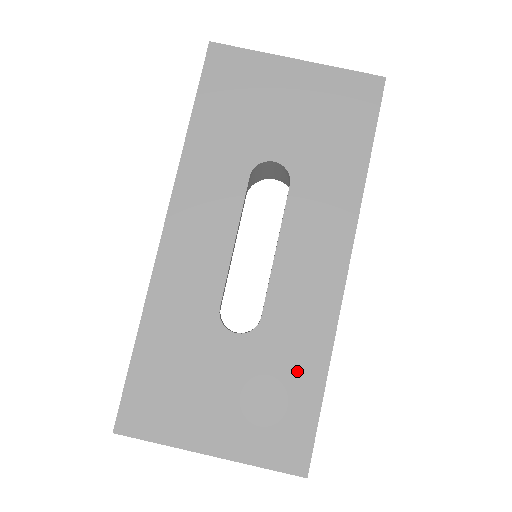
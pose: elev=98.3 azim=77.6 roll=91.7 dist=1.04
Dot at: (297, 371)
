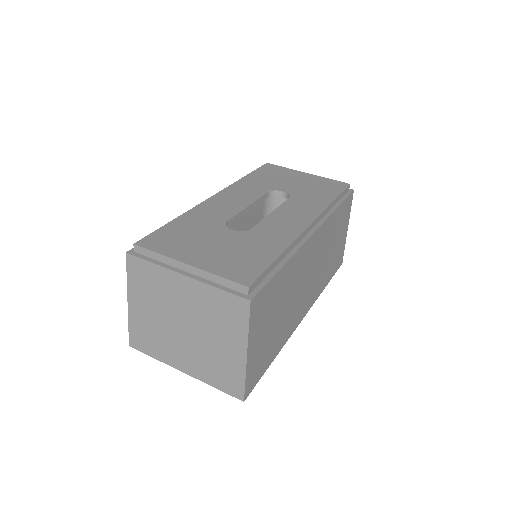
Dot at: (265, 249)
